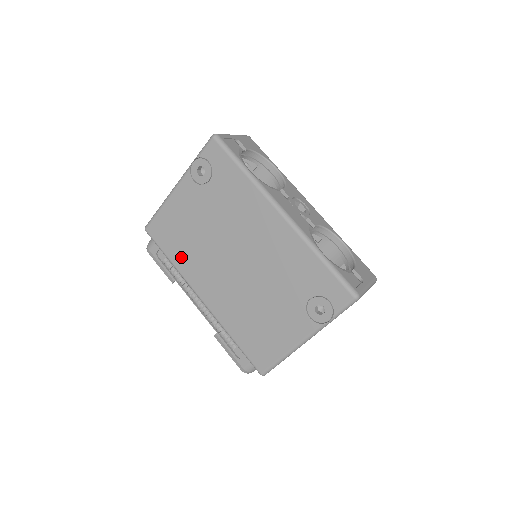
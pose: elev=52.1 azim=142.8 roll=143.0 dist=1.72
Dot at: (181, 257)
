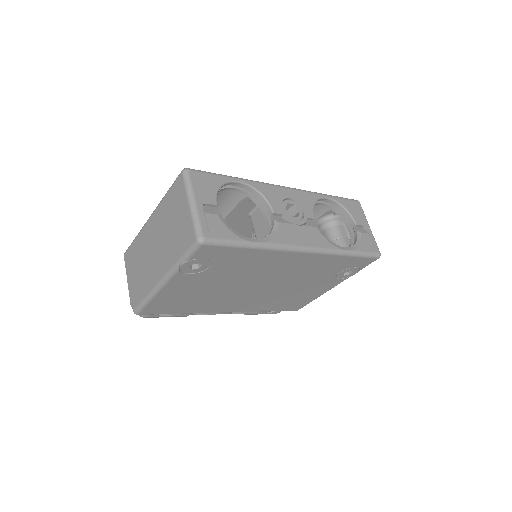
Dot at: (194, 308)
